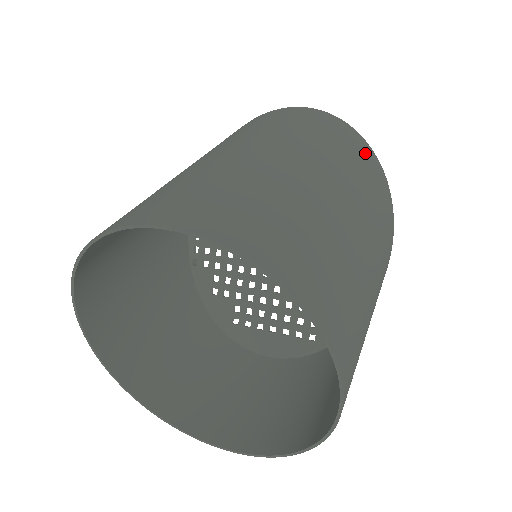
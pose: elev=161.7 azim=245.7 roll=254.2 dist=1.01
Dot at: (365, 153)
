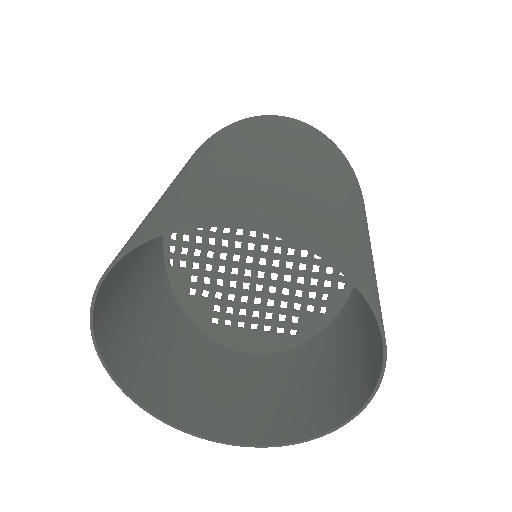
Dot at: (347, 164)
